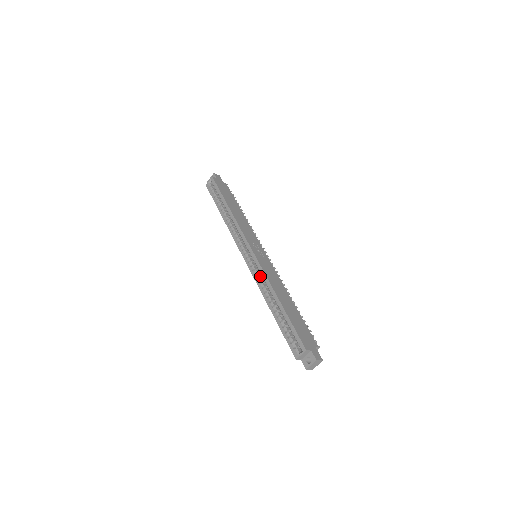
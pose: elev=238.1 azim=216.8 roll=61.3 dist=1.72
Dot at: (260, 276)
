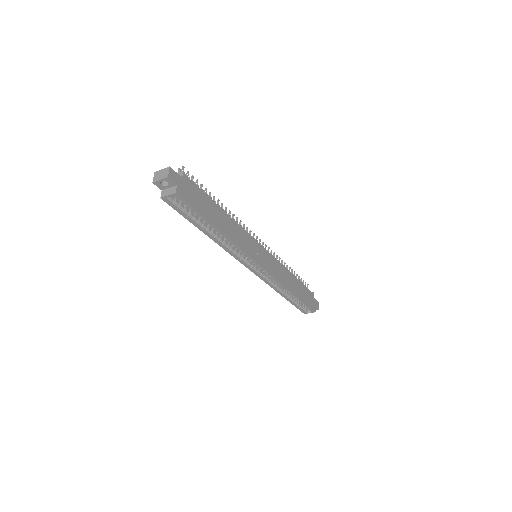
Dot at: (269, 278)
